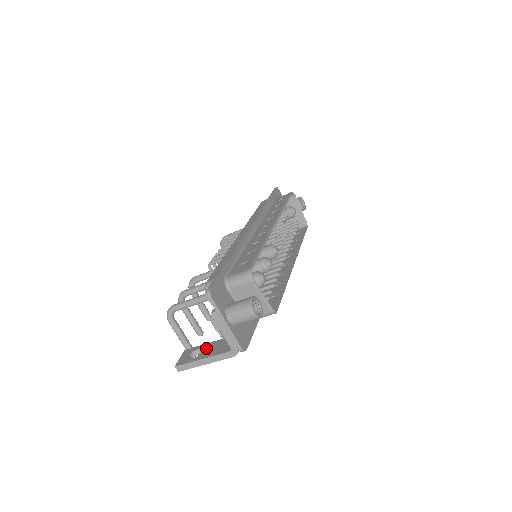
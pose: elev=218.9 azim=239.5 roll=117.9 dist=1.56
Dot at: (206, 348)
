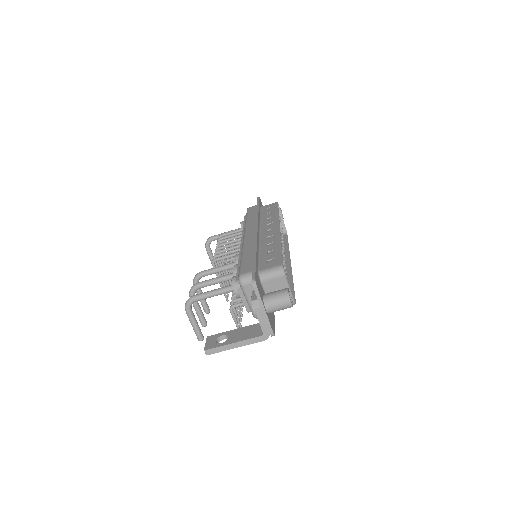
Dot at: (232, 334)
